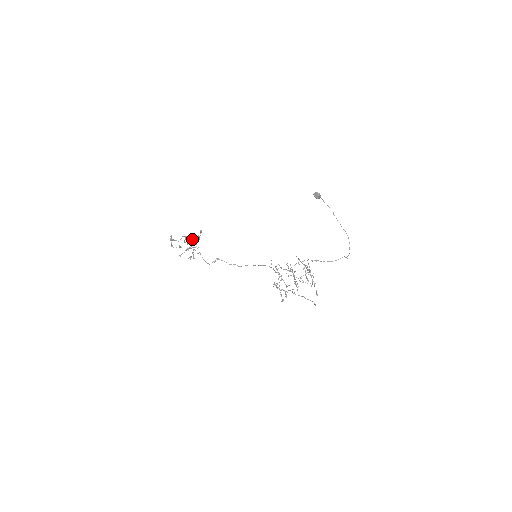
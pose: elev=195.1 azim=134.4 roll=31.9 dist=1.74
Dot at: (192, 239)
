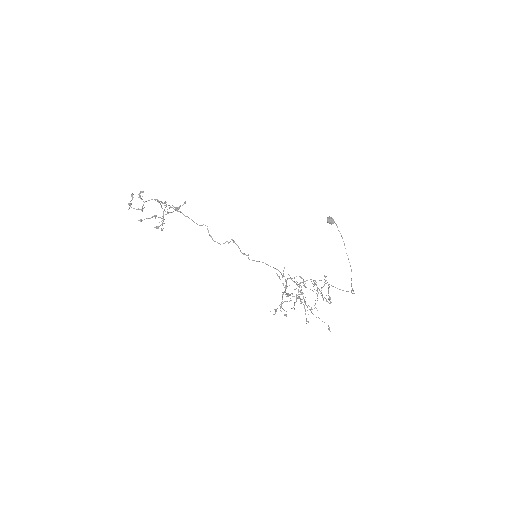
Dot at: occluded
